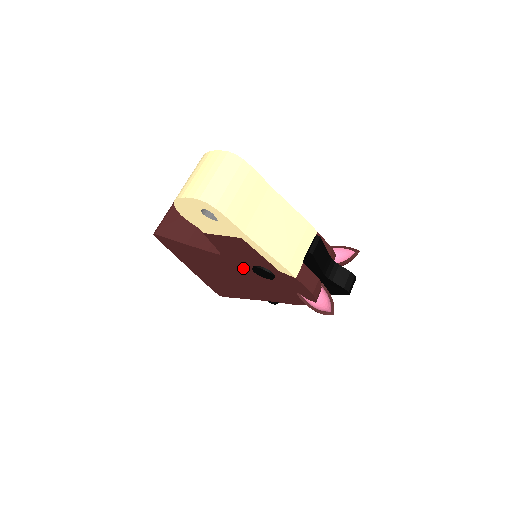
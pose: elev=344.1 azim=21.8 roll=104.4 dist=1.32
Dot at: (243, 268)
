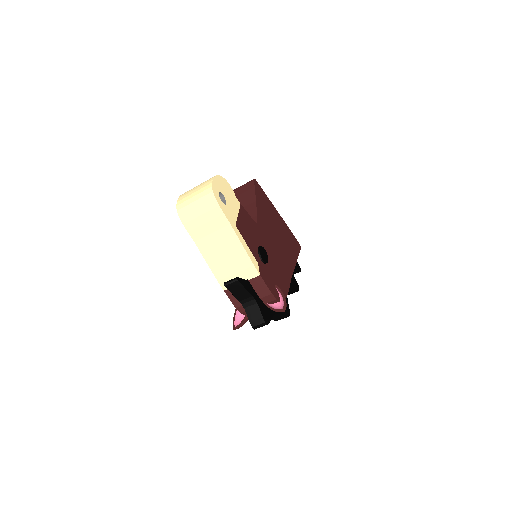
Dot at: occluded
